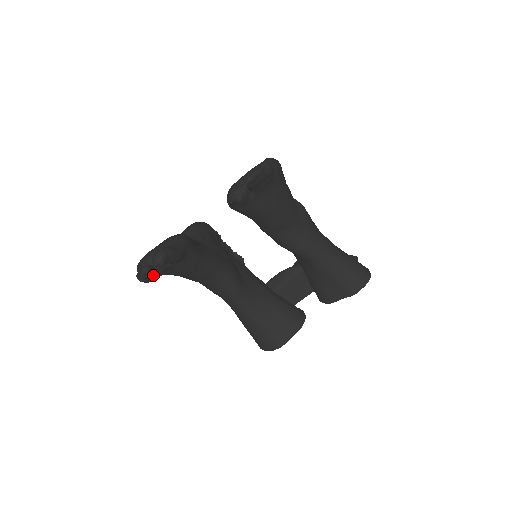
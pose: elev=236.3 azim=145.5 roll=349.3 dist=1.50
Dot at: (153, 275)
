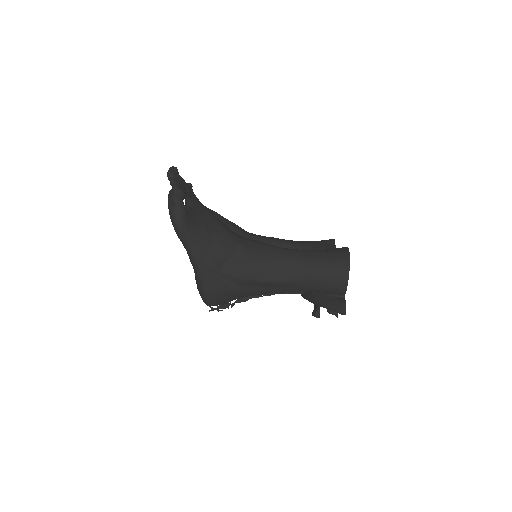
Dot at: (179, 179)
